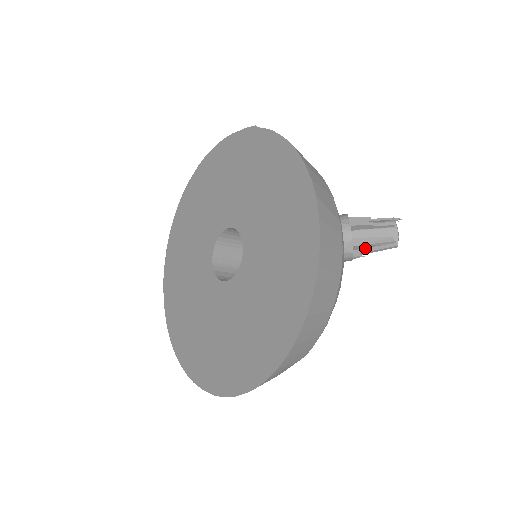
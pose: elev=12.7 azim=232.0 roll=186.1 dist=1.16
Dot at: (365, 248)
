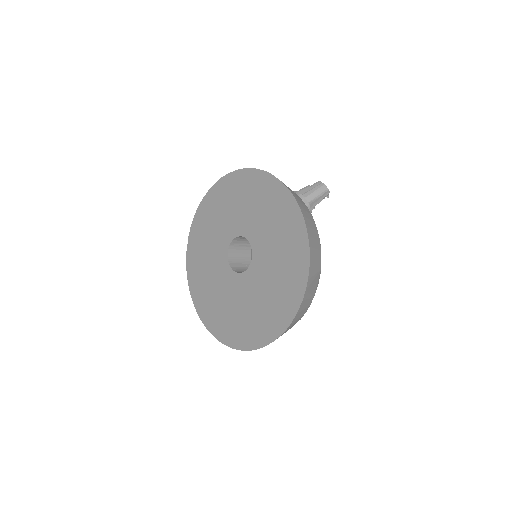
Dot at: (314, 201)
